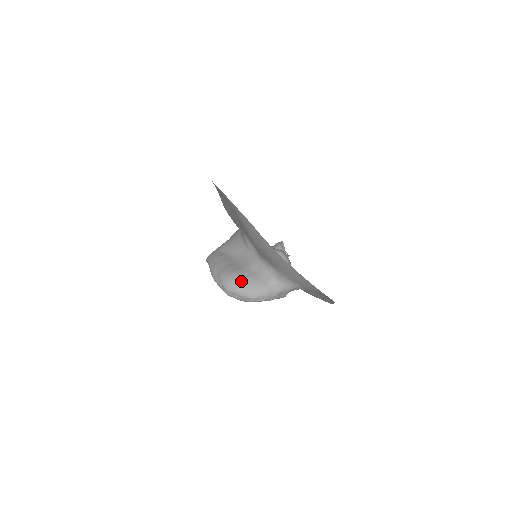
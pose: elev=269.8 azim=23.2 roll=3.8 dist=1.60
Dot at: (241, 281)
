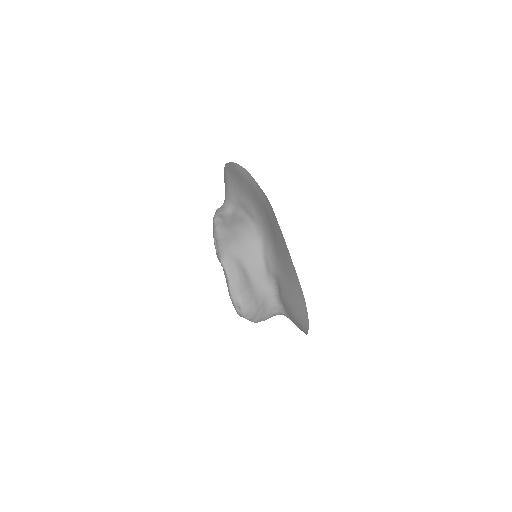
Dot at: (256, 313)
